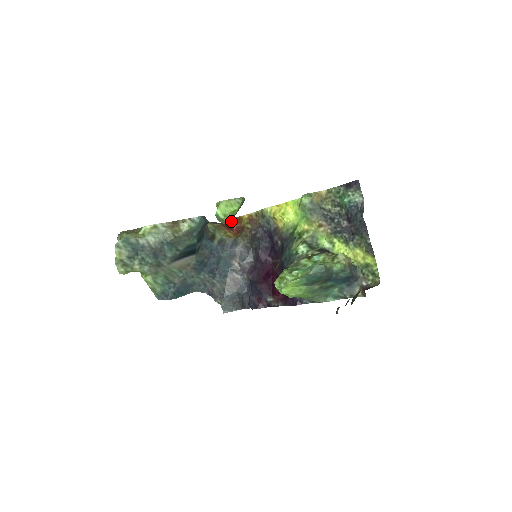
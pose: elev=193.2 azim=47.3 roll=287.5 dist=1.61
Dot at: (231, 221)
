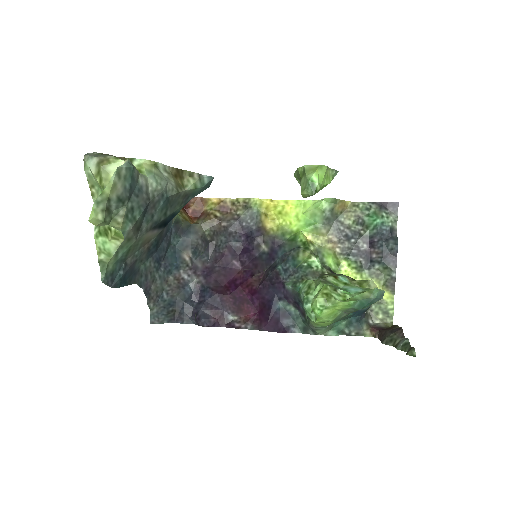
Dot at: occluded
